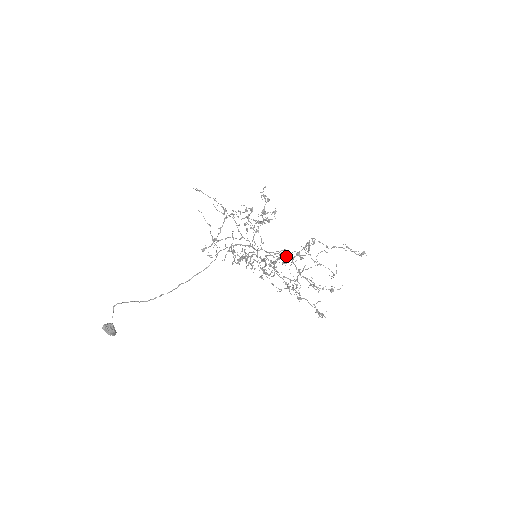
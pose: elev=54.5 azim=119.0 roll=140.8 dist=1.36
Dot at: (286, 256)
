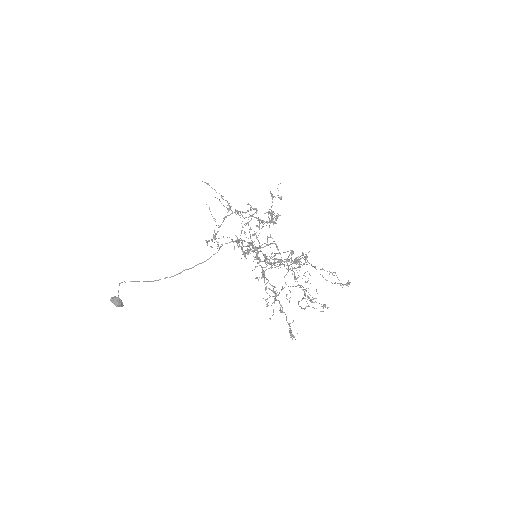
Dot at: (277, 266)
